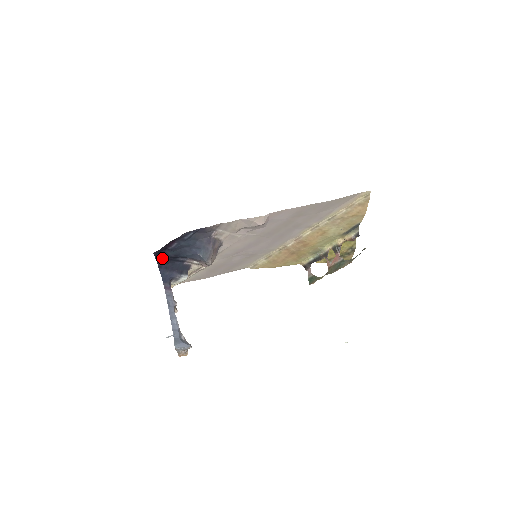
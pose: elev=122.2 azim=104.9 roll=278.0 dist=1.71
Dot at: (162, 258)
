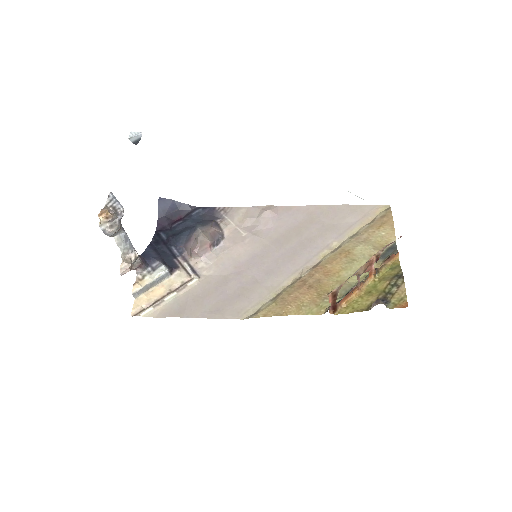
Dot at: (159, 239)
